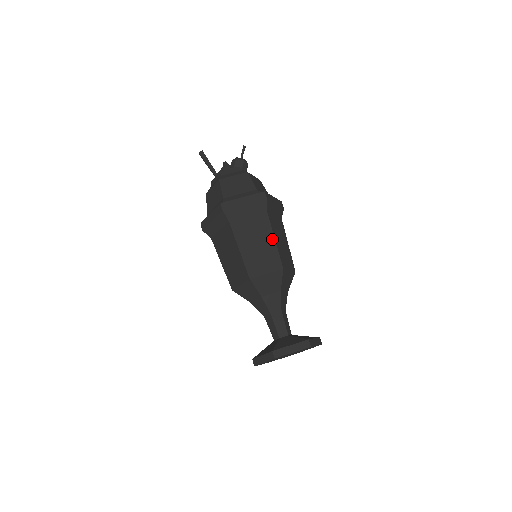
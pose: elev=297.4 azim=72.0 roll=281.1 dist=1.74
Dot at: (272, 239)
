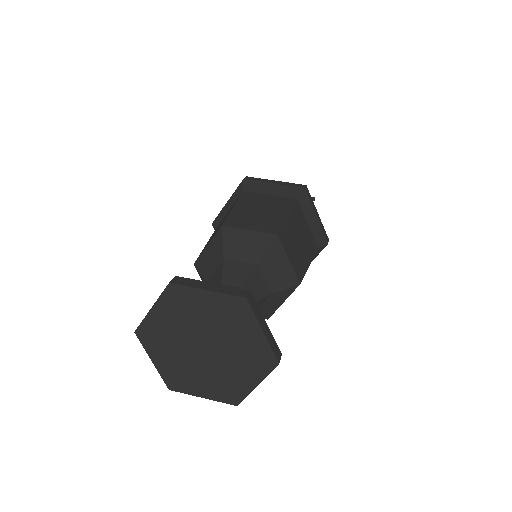
Dot at: (285, 214)
